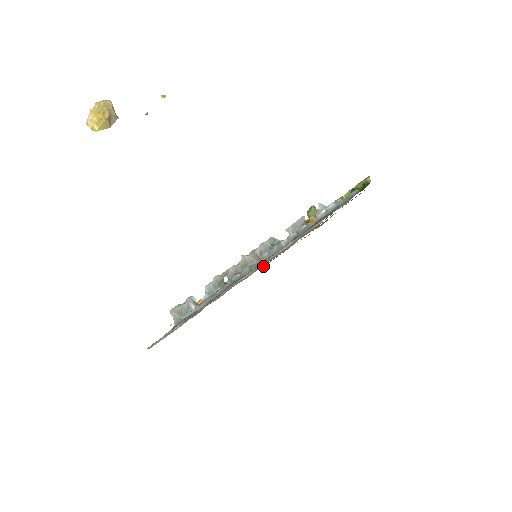
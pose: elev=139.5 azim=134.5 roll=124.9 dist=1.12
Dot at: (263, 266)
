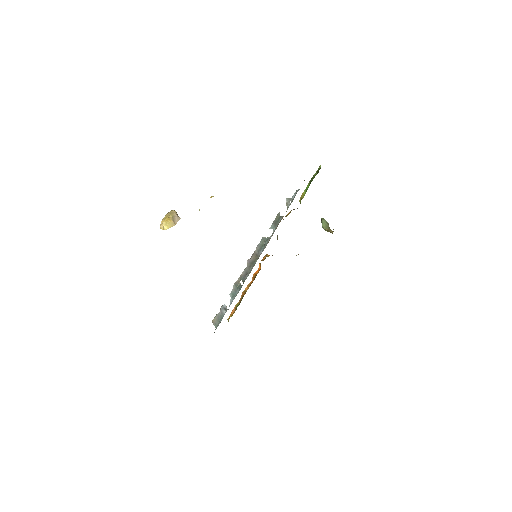
Dot at: occluded
